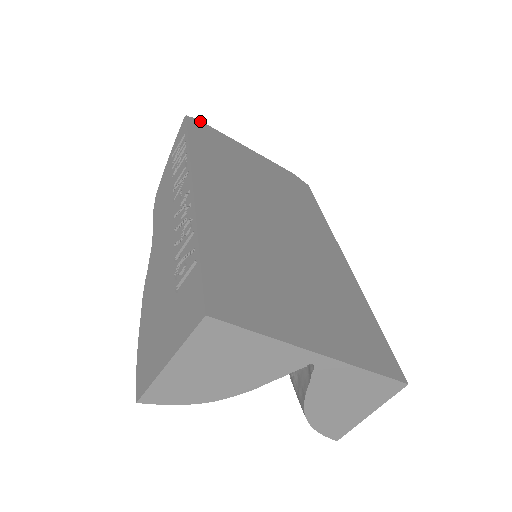
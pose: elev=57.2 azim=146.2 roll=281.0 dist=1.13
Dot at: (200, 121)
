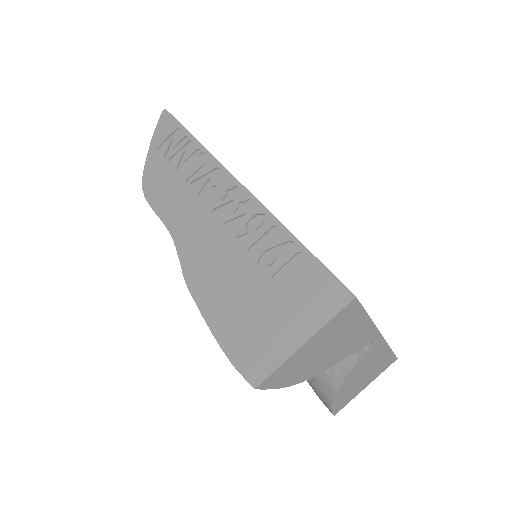
Dot at: occluded
